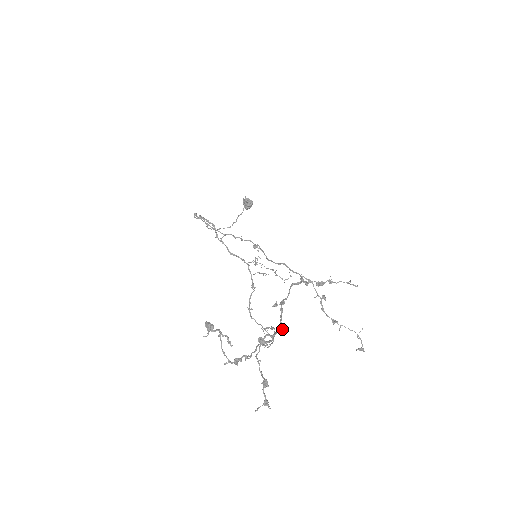
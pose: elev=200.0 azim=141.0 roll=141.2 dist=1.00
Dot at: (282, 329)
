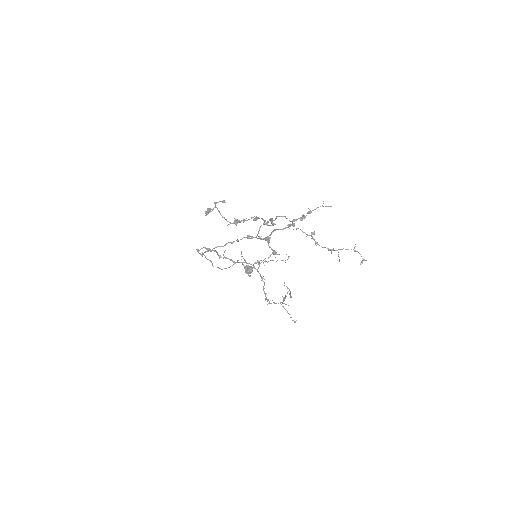
Dot at: (274, 224)
